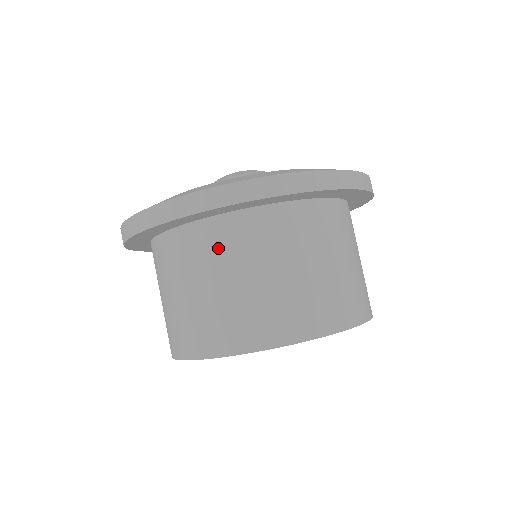
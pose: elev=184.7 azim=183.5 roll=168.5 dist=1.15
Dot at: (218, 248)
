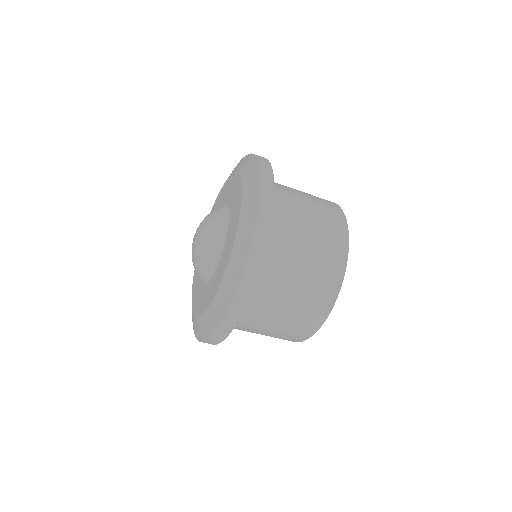
Dot at: (244, 326)
